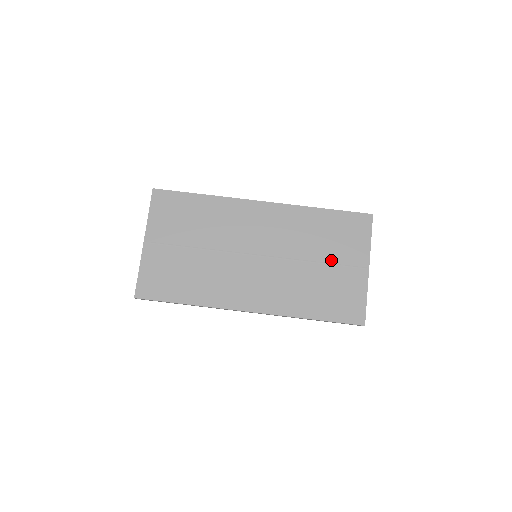
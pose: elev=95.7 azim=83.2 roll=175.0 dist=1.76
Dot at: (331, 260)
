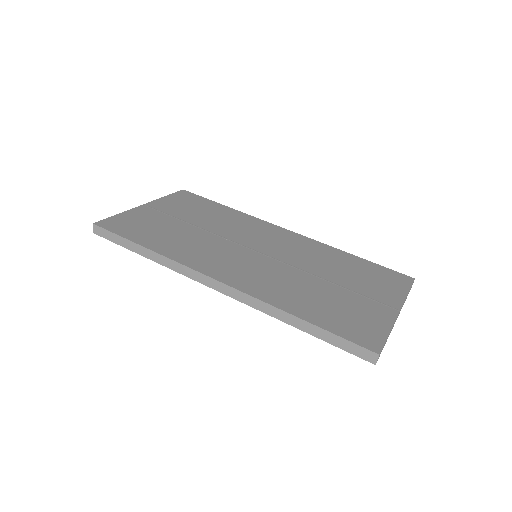
Dot at: (349, 287)
